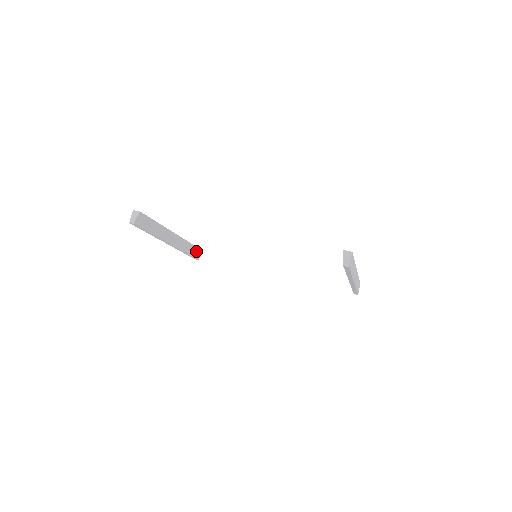
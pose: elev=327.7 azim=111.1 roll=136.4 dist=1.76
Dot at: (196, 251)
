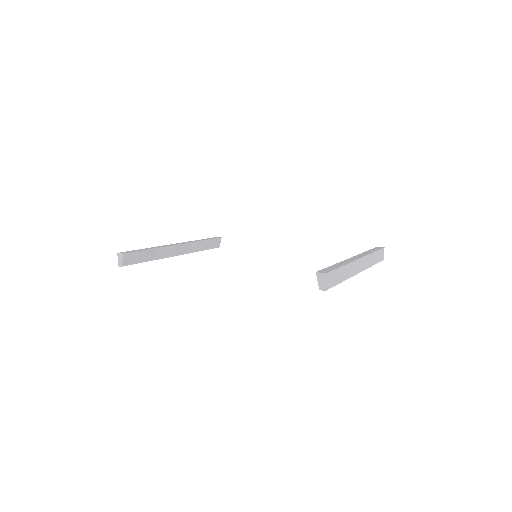
Dot at: (212, 242)
